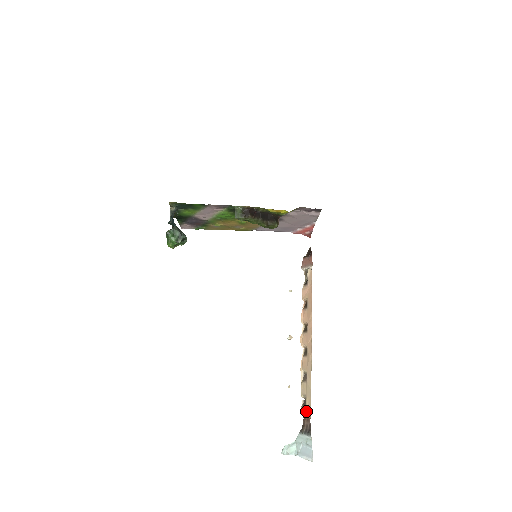
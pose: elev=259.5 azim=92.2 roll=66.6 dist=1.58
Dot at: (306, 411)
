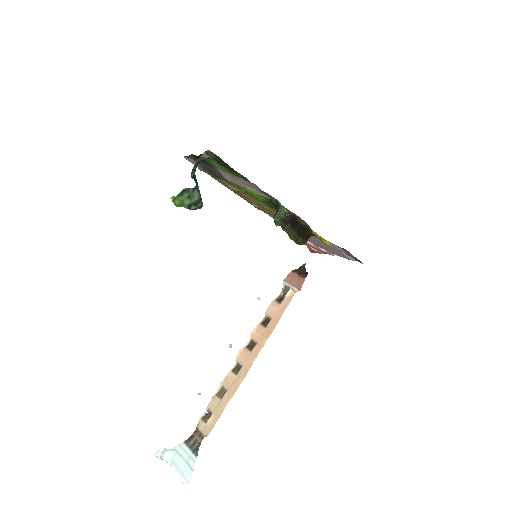
Dot at: (204, 427)
